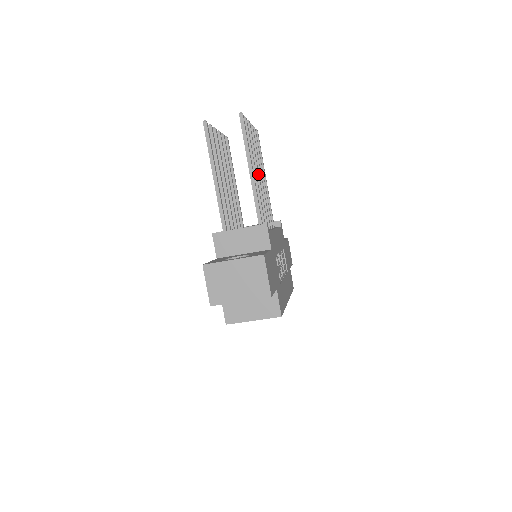
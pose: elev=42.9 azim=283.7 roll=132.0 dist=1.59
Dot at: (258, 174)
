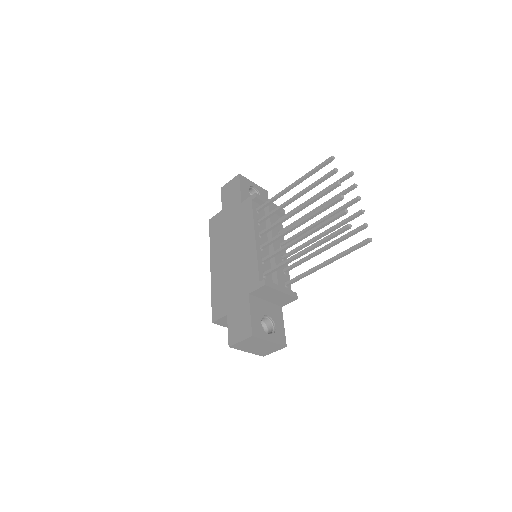
Dot at: occluded
